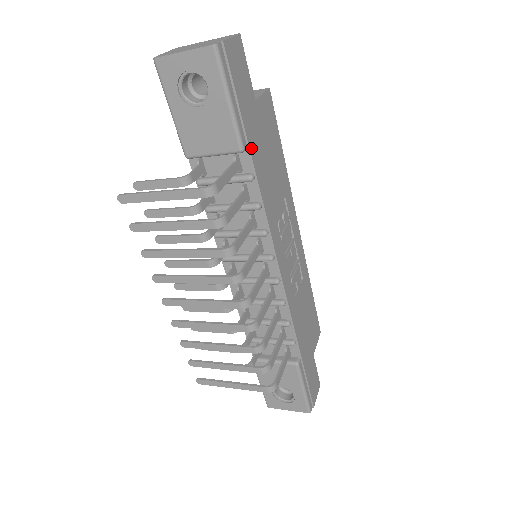
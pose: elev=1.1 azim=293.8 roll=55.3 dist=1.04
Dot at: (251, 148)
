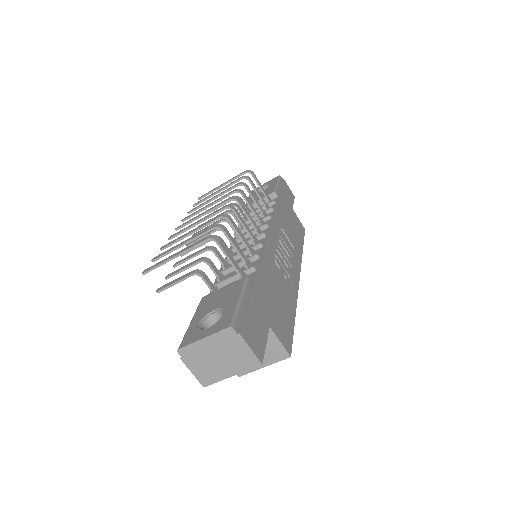
Dot at: (280, 199)
